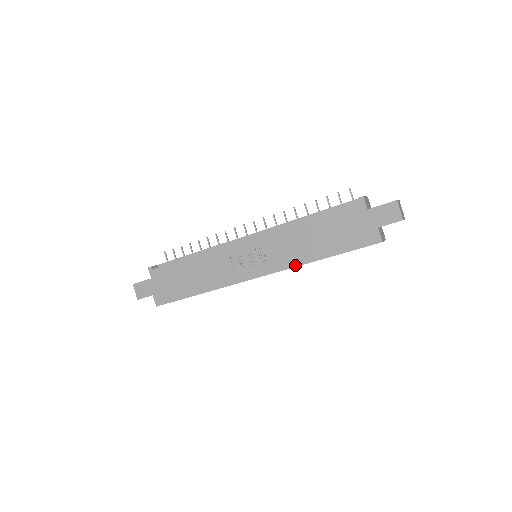
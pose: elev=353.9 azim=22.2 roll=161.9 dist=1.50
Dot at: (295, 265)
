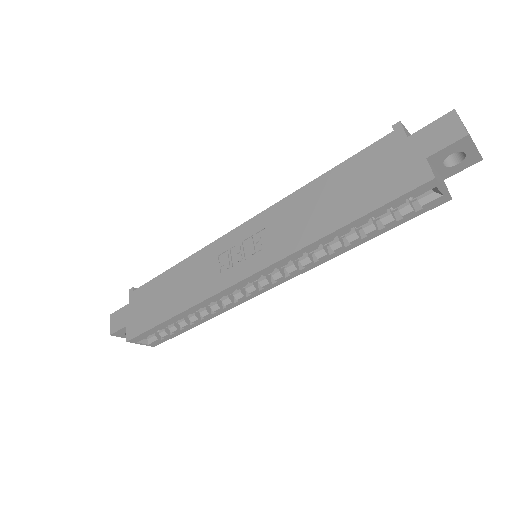
Dot at: (299, 247)
